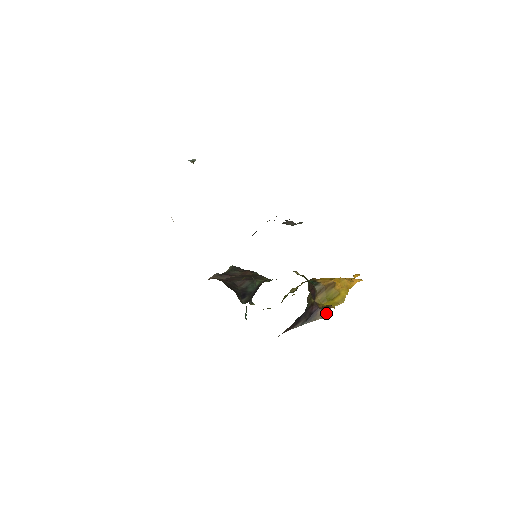
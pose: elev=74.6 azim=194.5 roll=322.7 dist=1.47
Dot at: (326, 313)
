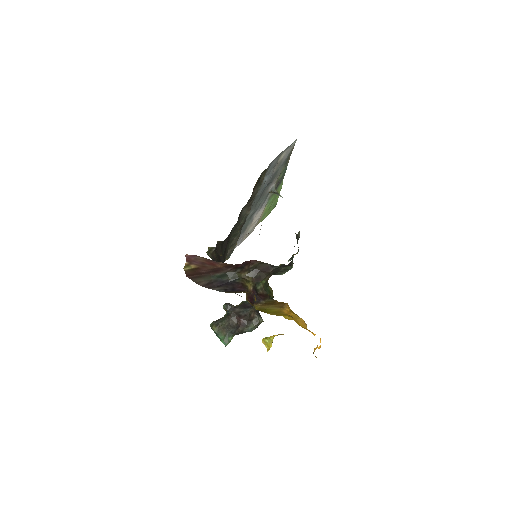
Dot at: occluded
